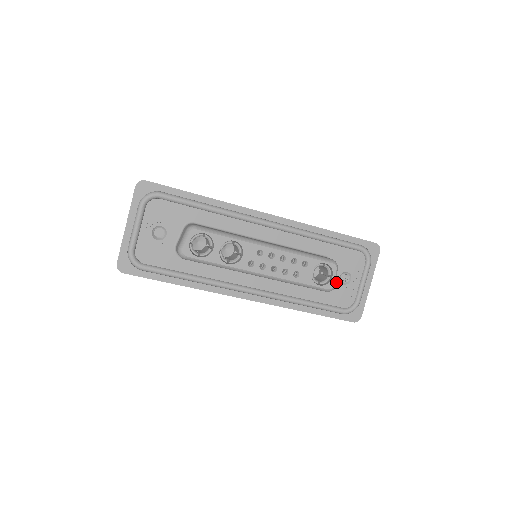
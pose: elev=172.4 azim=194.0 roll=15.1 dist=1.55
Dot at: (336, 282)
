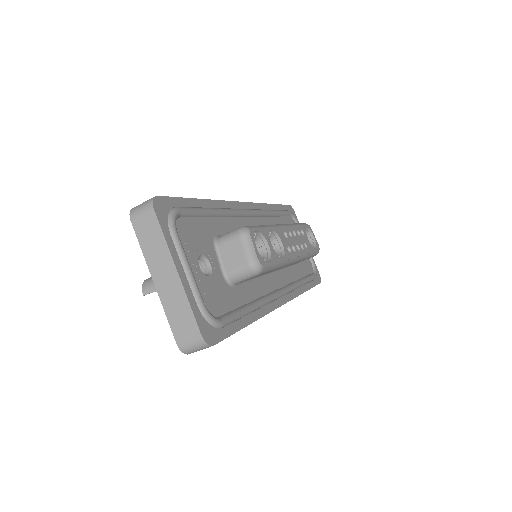
Dot at: occluded
